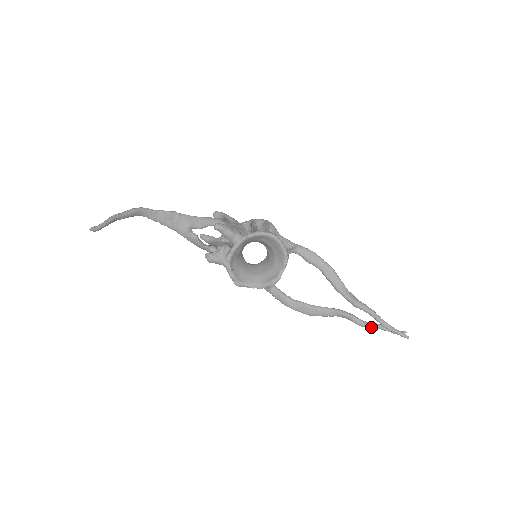
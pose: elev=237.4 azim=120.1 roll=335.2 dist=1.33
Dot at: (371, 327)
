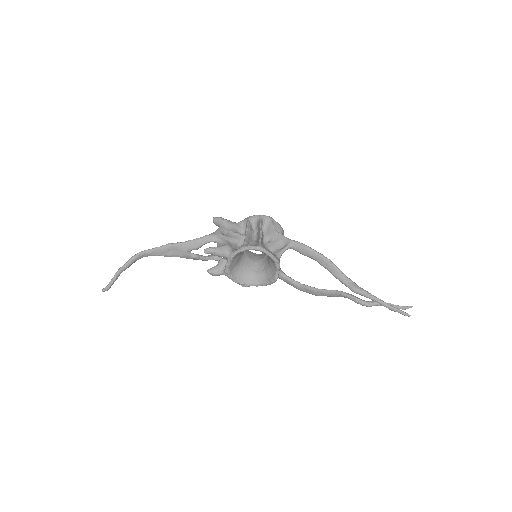
Dot at: occluded
